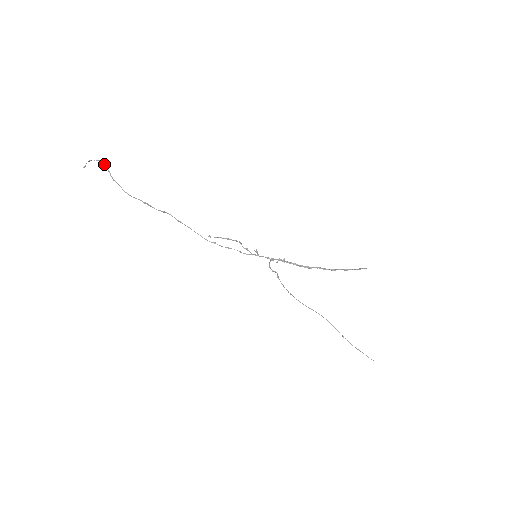
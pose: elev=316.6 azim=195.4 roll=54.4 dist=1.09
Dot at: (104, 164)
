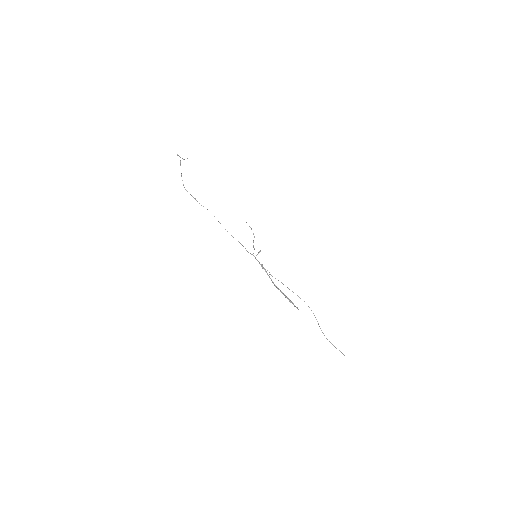
Dot at: (180, 162)
